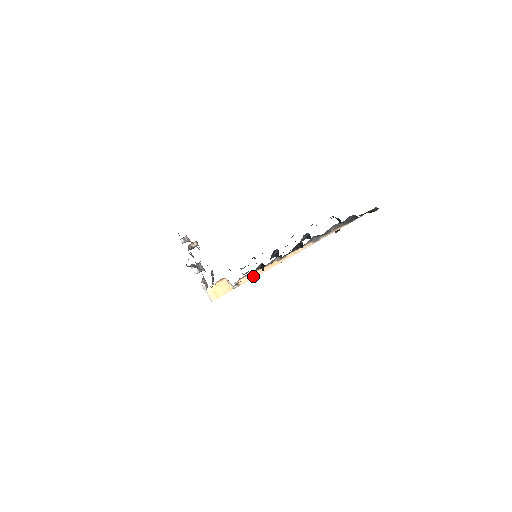
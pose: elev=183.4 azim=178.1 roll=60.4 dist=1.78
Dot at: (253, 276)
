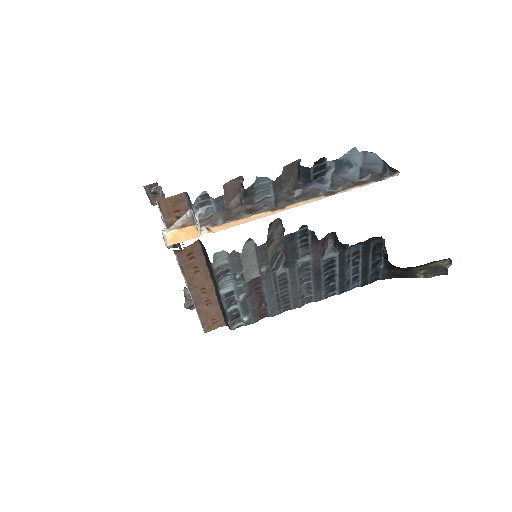
Dot at: (233, 225)
